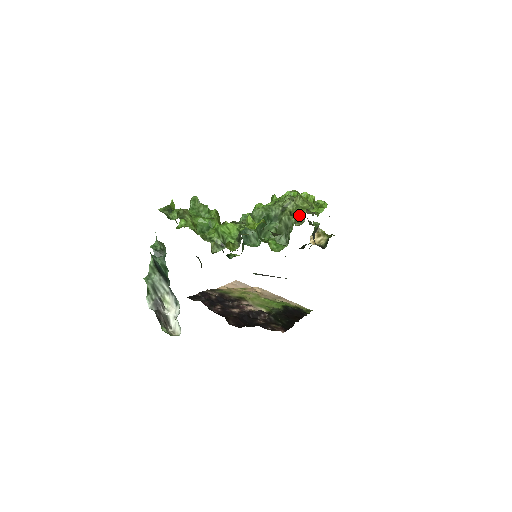
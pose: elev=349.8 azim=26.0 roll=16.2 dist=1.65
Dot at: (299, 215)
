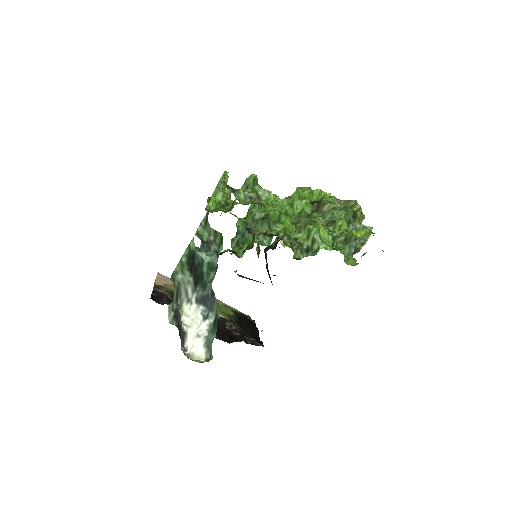
Dot at: occluded
